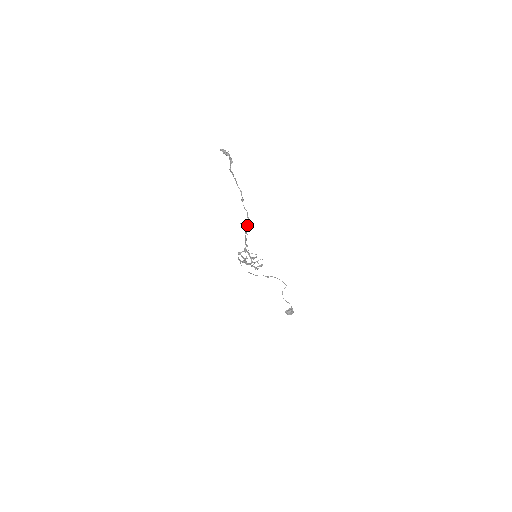
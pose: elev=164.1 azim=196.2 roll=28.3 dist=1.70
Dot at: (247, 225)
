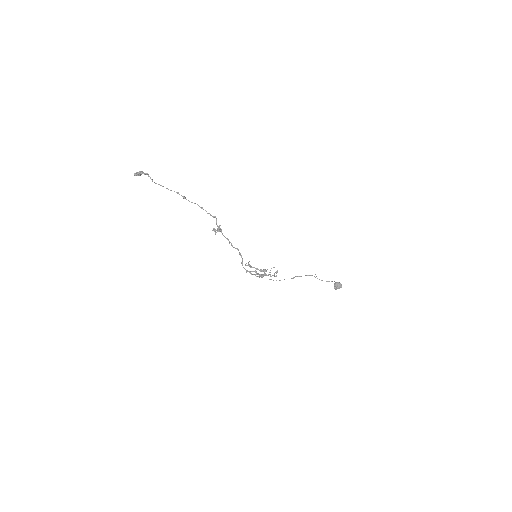
Dot at: occluded
